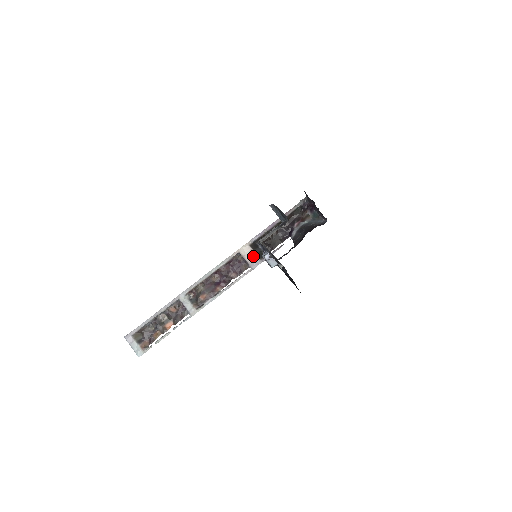
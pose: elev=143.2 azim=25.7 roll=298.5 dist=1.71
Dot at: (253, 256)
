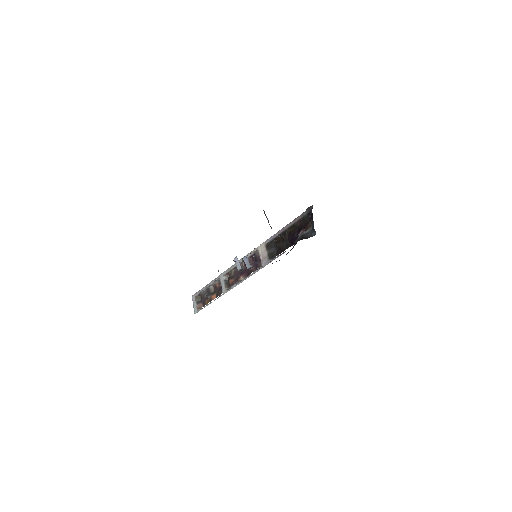
Dot at: (265, 255)
